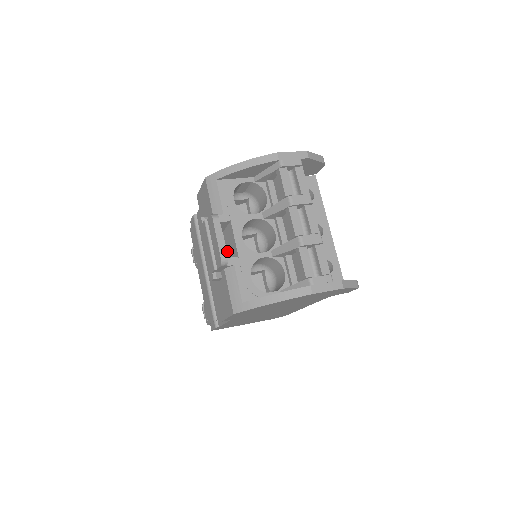
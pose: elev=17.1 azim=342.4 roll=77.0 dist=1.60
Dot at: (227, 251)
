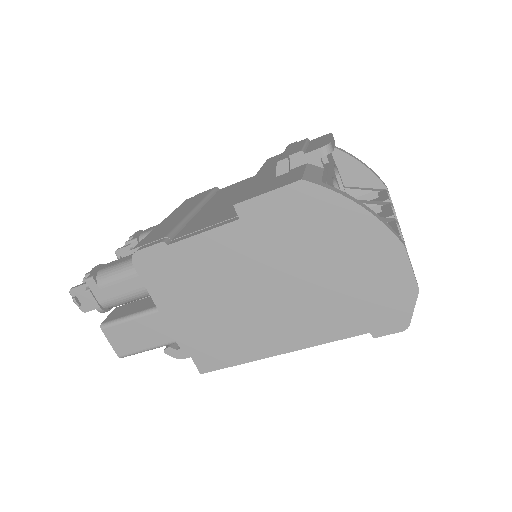
Dot at: occluded
